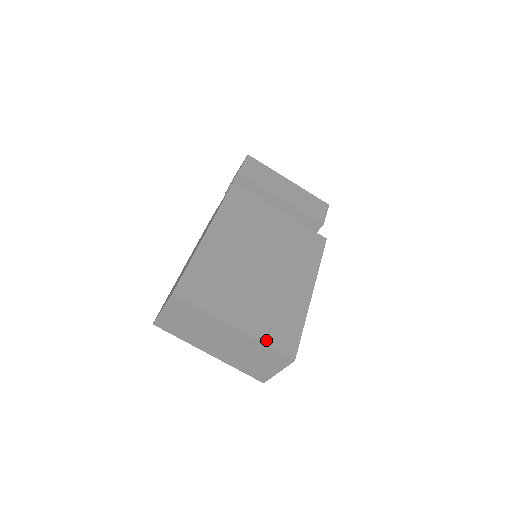
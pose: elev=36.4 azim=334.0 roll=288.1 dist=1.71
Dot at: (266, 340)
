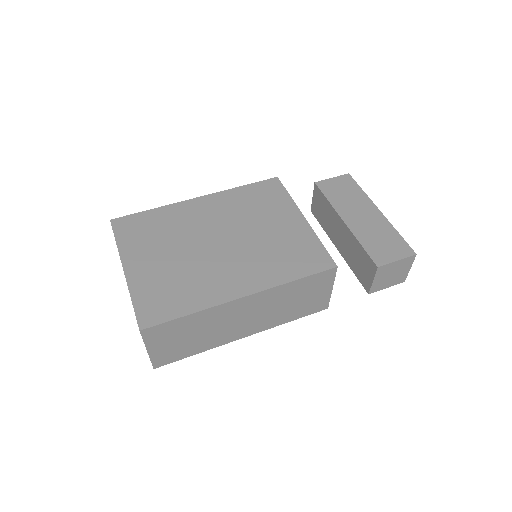
Dot at: (136, 296)
